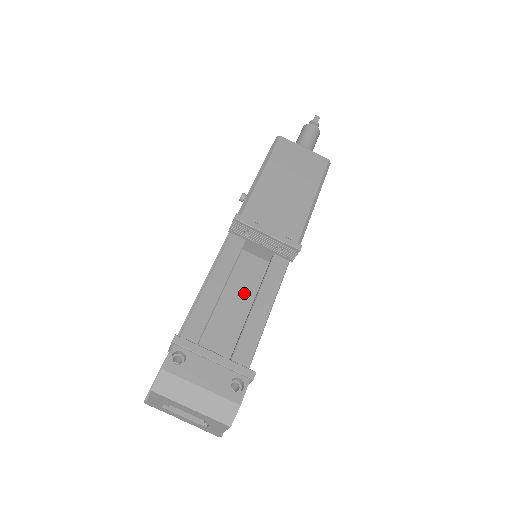
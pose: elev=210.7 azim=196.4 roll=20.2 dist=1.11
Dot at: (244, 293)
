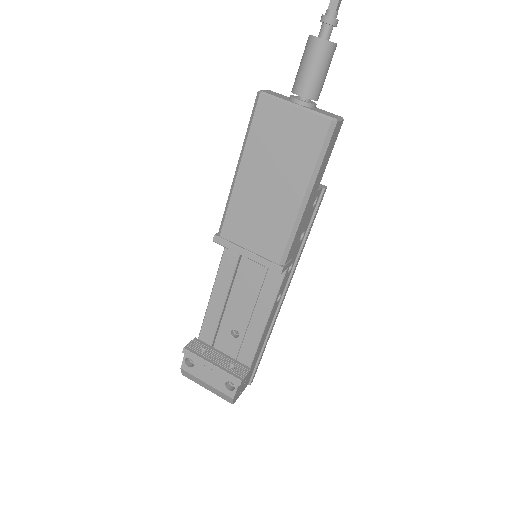
Dot at: (257, 282)
